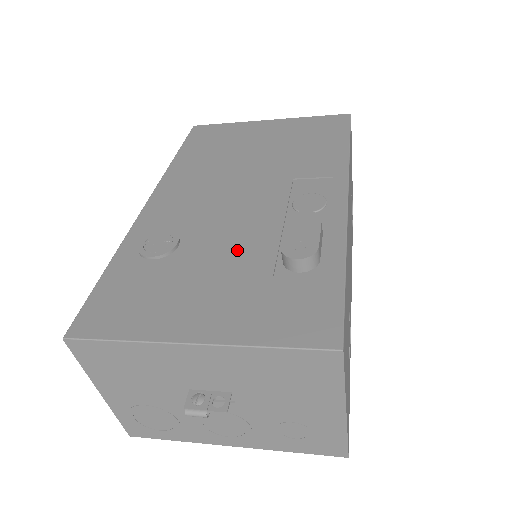
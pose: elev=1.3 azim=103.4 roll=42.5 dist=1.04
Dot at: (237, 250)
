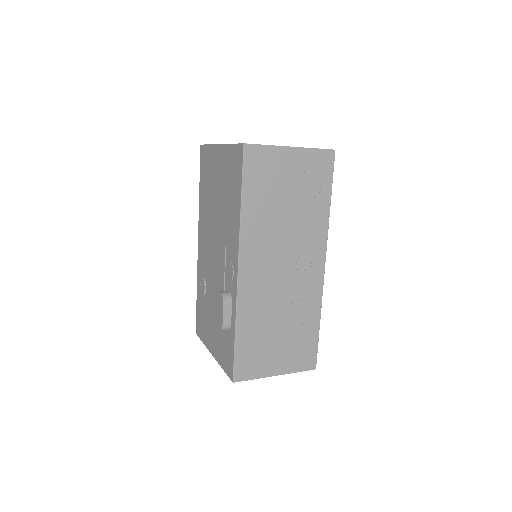
Dot at: (216, 303)
